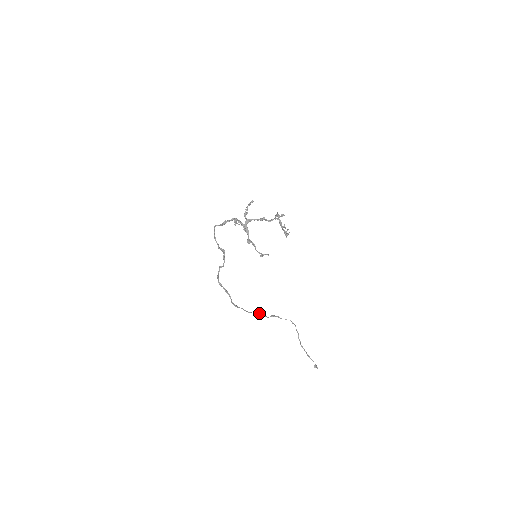
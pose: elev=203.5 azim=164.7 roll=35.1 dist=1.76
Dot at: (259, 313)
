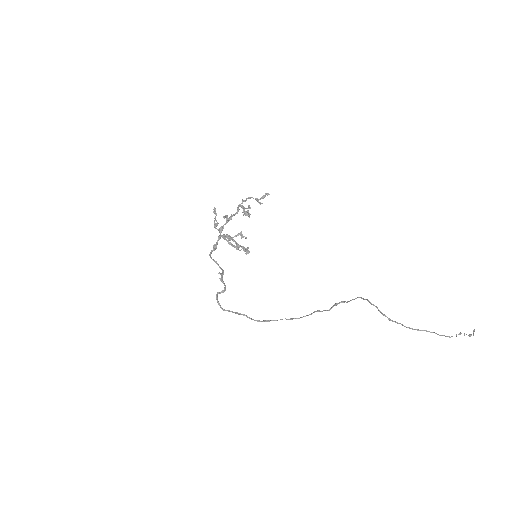
Dot at: (313, 312)
